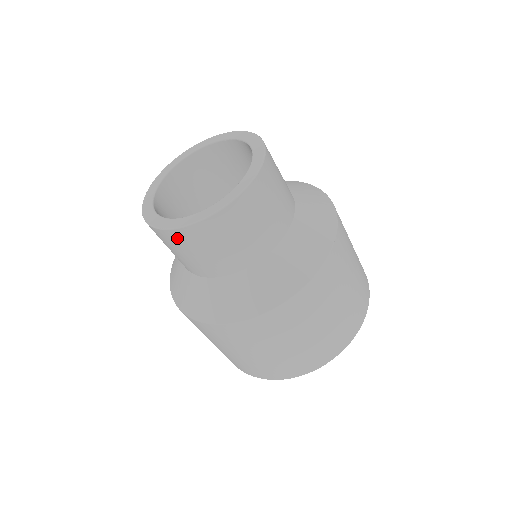
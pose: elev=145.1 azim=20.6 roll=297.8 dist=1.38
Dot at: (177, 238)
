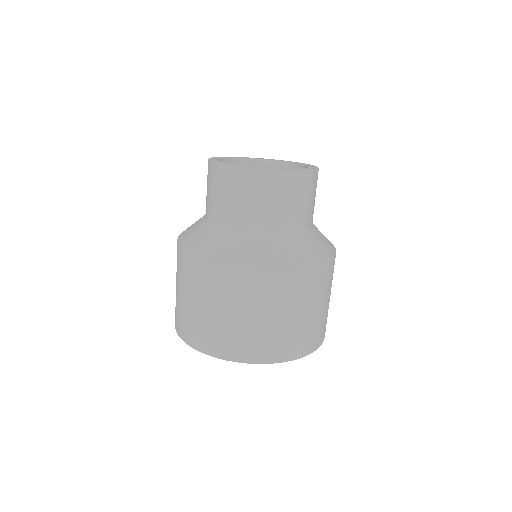
Dot at: (218, 173)
